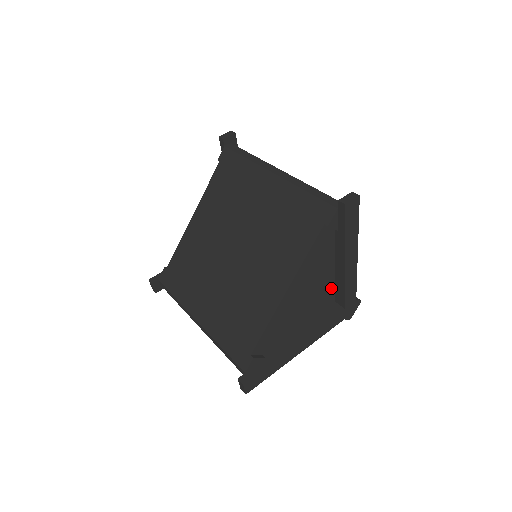
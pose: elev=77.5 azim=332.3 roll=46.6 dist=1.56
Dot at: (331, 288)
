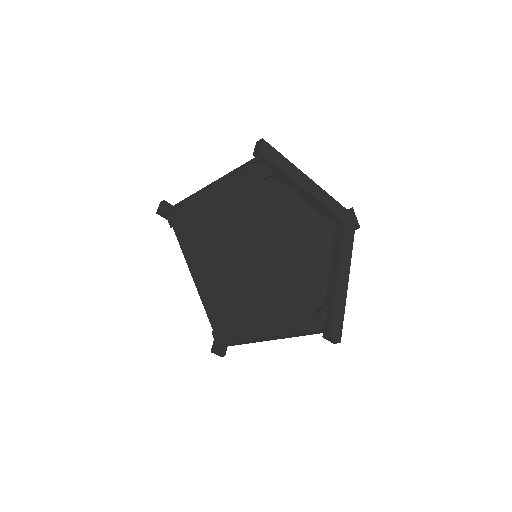
Dot at: (321, 219)
